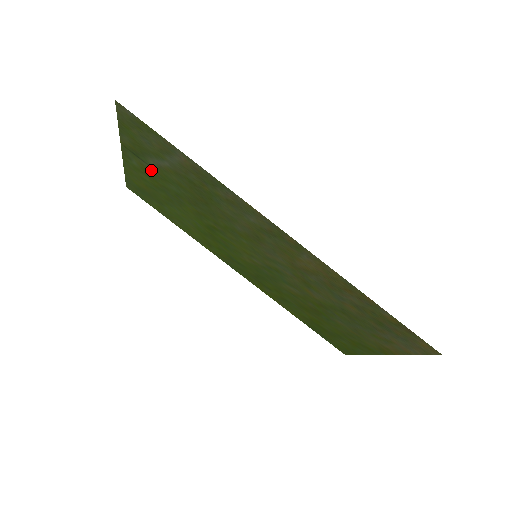
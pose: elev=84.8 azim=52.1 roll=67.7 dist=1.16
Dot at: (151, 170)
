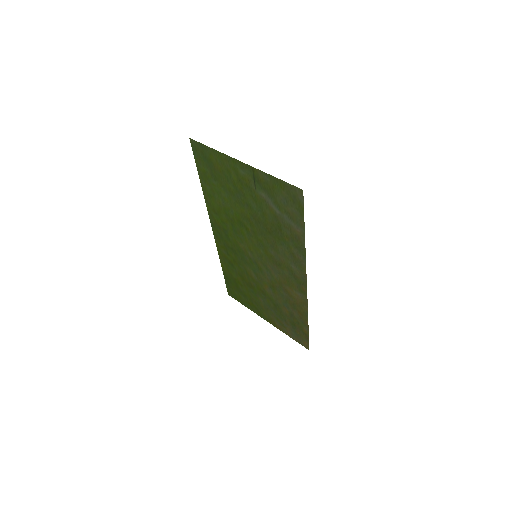
Dot at: (252, 188)
